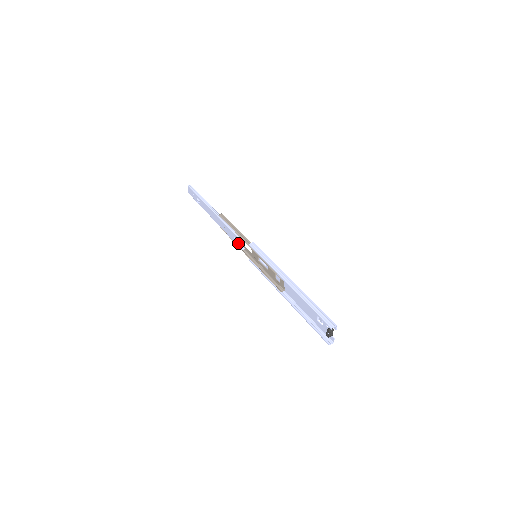
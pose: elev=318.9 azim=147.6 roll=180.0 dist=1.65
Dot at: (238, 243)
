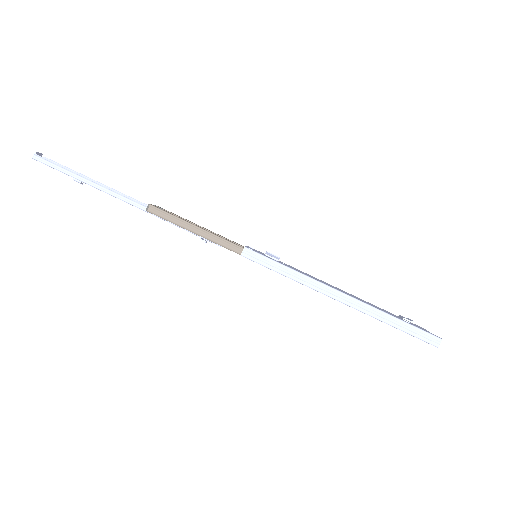
Dot at: occluded
